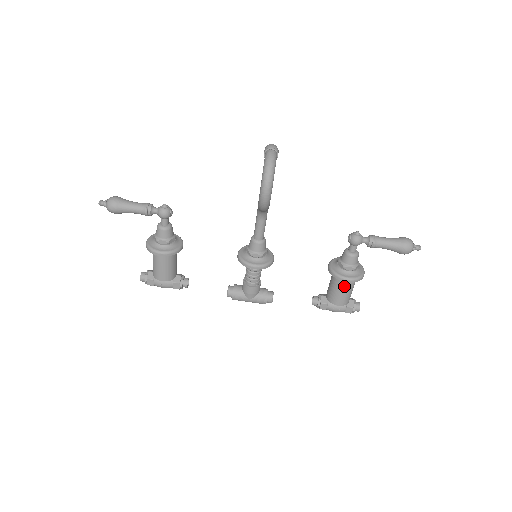
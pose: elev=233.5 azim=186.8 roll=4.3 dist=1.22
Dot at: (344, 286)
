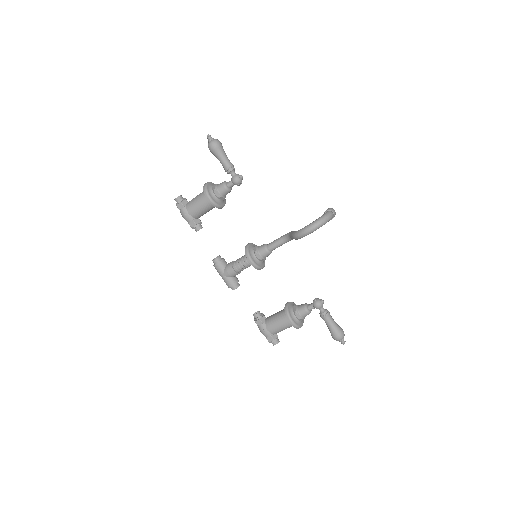
Dot at: (284, 322)
